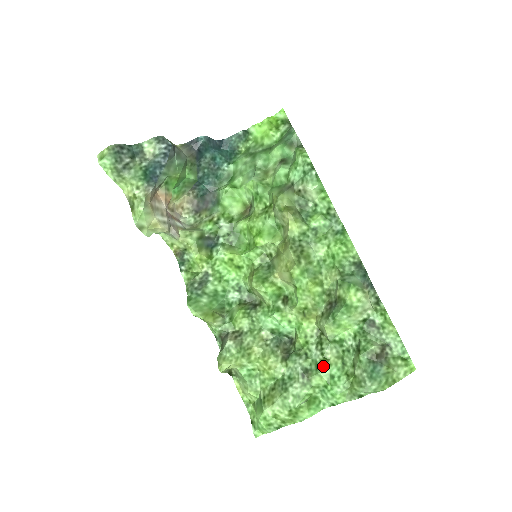
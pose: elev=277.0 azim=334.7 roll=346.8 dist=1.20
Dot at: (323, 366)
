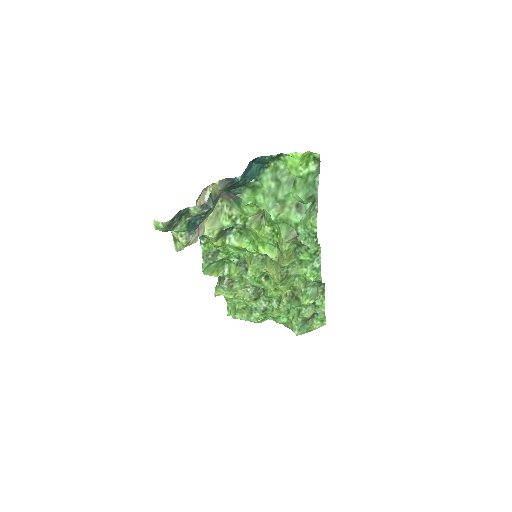
Dot at: (276, 312)
